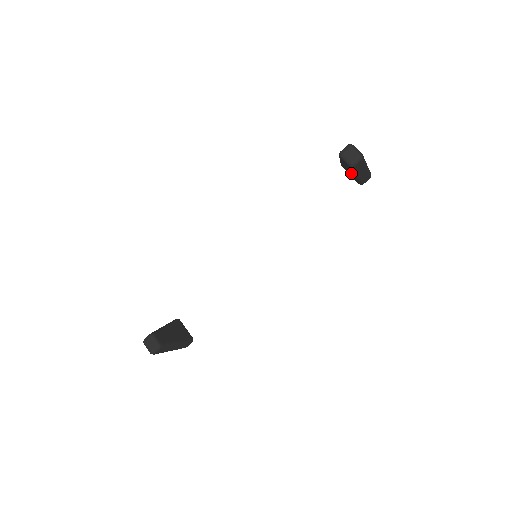
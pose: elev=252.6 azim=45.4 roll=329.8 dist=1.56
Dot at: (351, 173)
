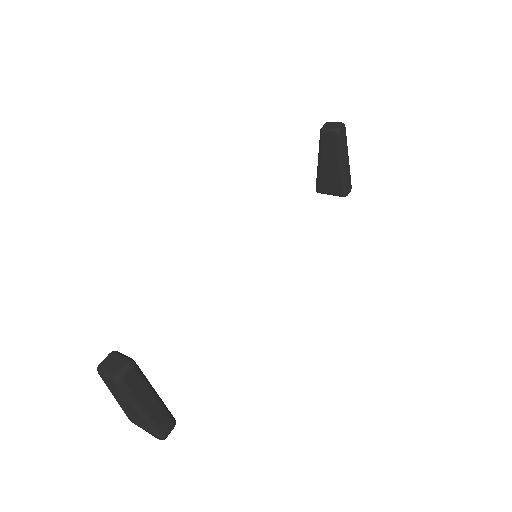
Dot at: (334, 168)
